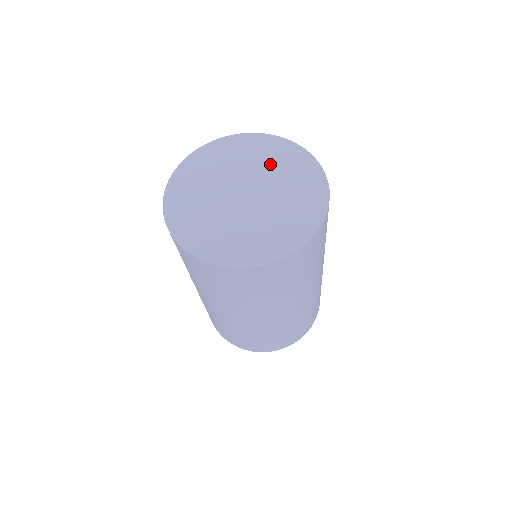
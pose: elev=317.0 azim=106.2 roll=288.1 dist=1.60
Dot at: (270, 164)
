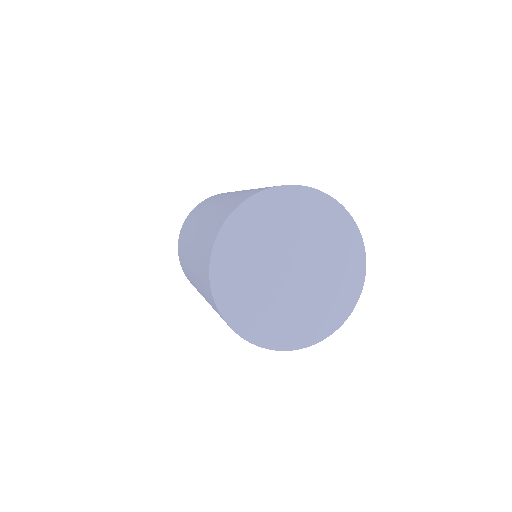
Dot at: (292, 224)
